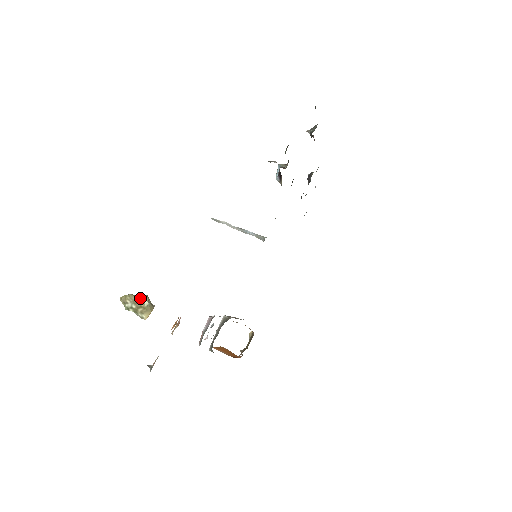
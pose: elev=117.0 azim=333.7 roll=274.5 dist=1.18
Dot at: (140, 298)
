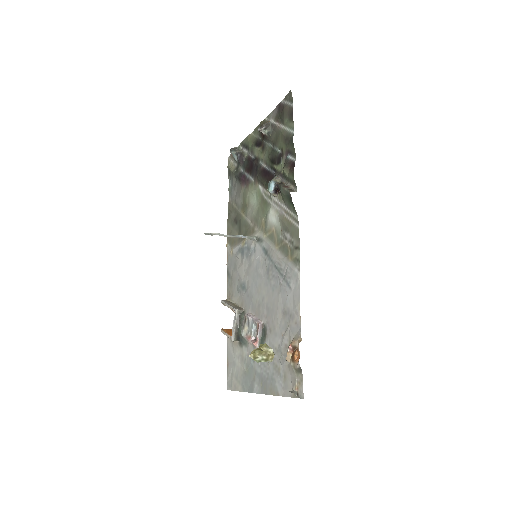
Dot at: (266, 349)
